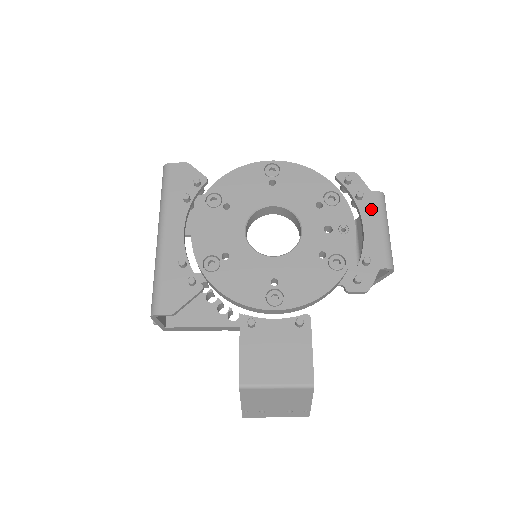
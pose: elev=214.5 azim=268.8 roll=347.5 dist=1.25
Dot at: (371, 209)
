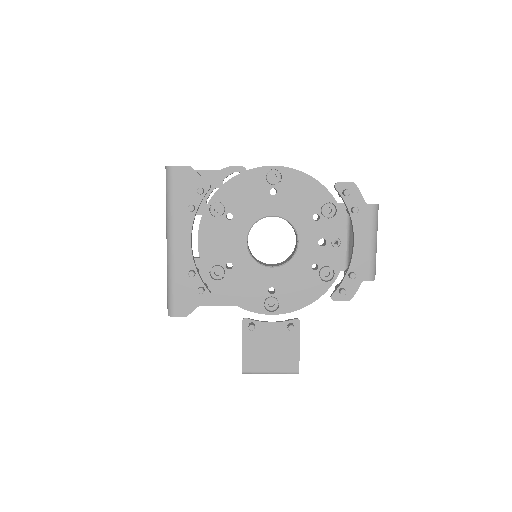
Dot at: (364, 223)
